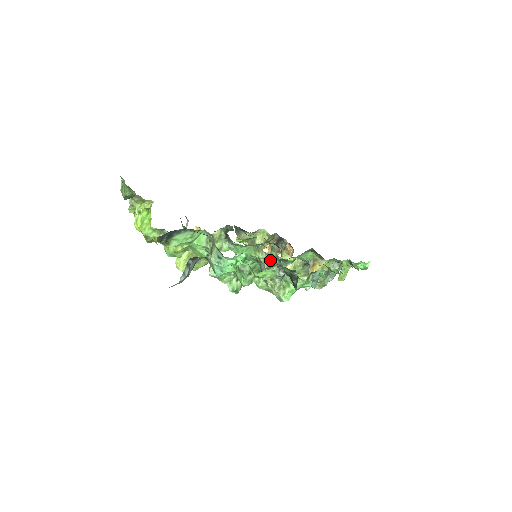
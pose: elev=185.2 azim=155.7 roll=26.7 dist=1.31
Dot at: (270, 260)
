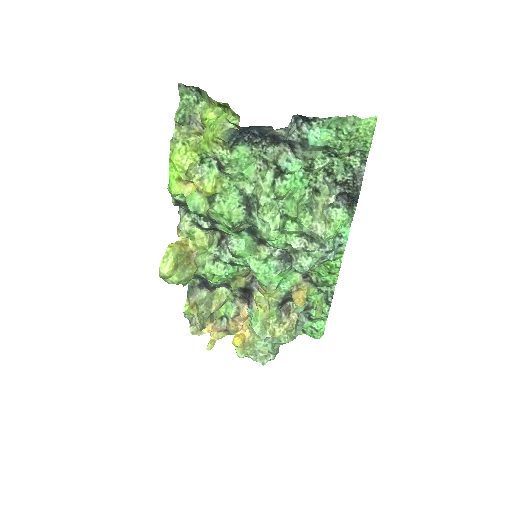
Dot at: (326, 179)
